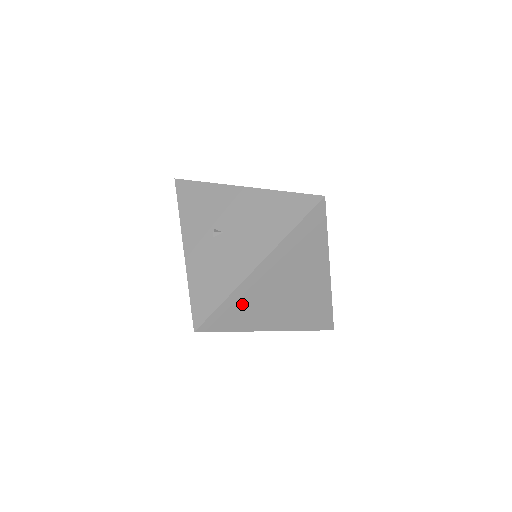
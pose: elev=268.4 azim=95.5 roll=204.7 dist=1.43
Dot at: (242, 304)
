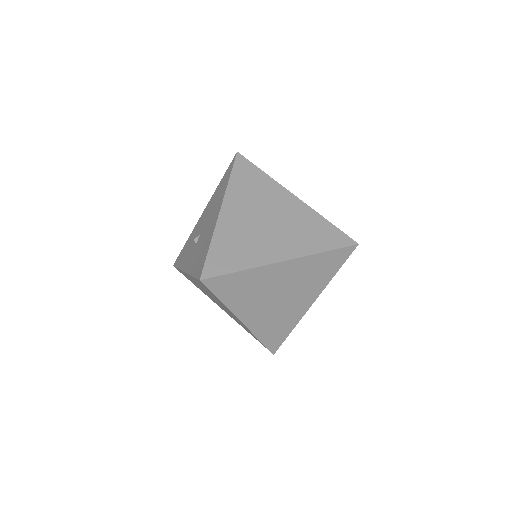
Dot at: (230, 244)
